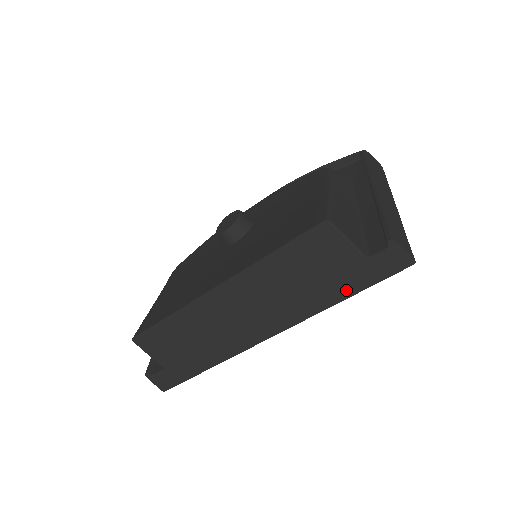
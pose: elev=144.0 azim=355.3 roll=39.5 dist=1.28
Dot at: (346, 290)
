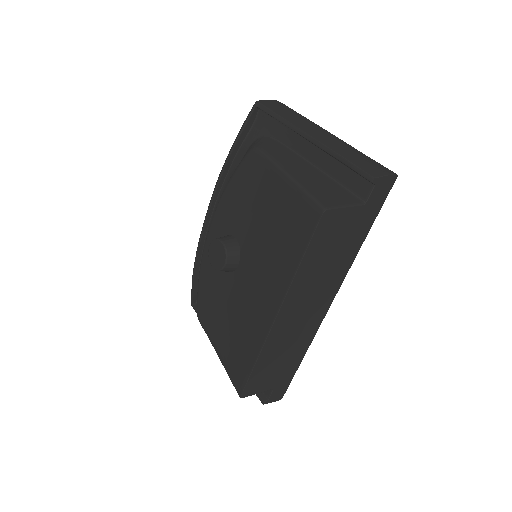
Dot at: (362, 233)
